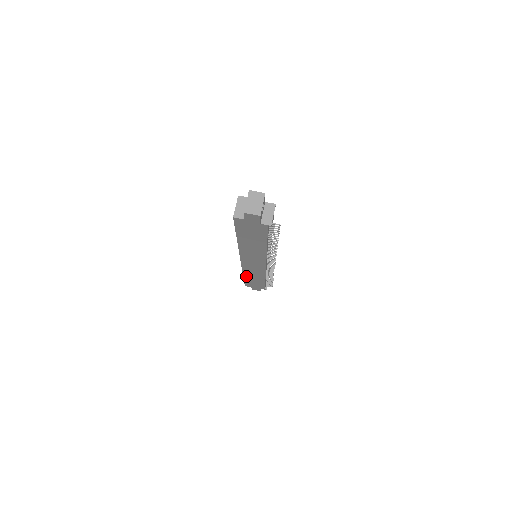
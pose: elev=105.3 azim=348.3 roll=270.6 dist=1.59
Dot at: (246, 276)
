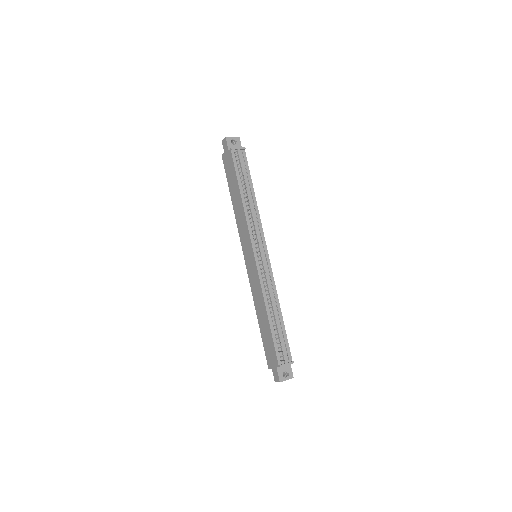
Dot at: (259, 317)
